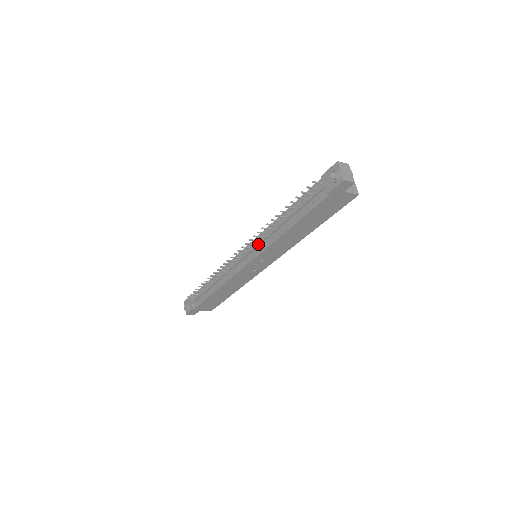
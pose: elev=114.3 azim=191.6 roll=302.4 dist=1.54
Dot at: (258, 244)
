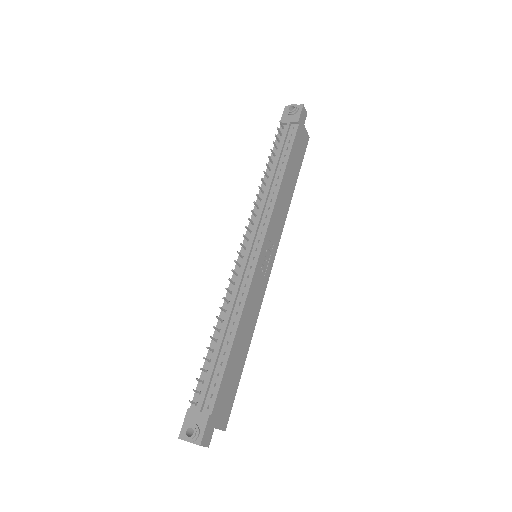
Dot at: (259, 219)
